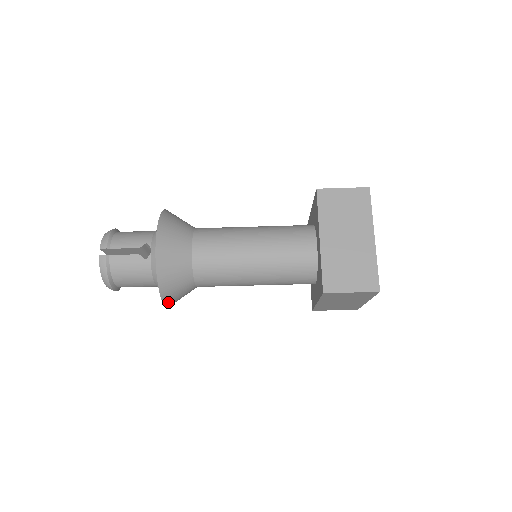
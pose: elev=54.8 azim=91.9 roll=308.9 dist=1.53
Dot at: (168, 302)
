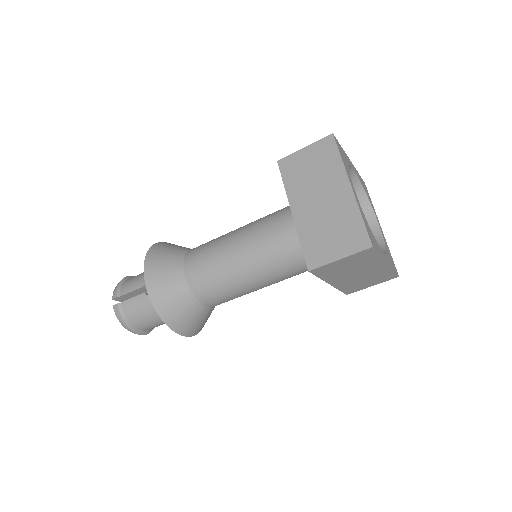
Dot at: (184, 331)
